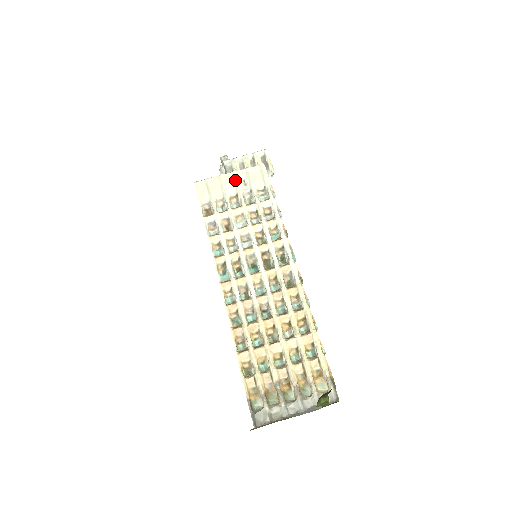
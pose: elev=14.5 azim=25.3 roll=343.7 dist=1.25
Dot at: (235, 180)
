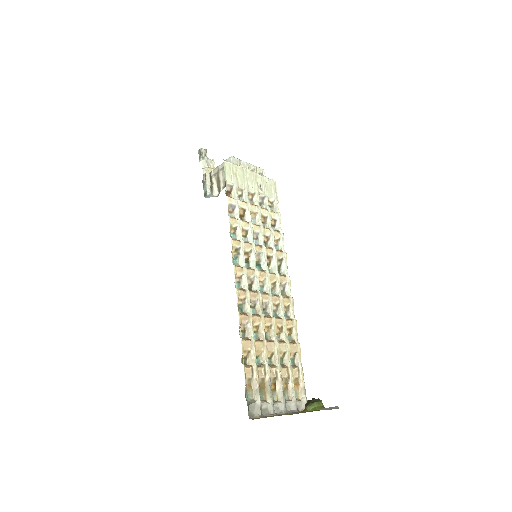
Dot at: (255, 180)
